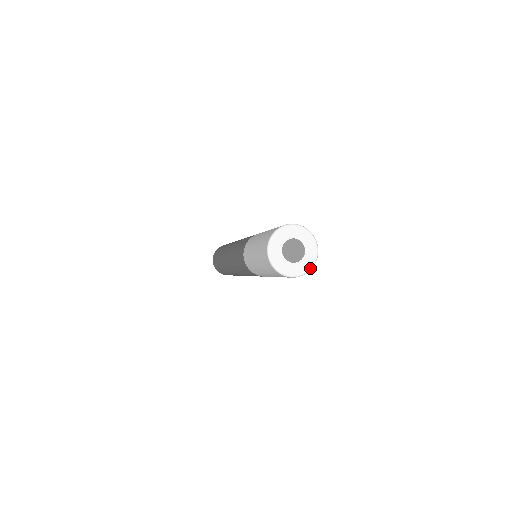
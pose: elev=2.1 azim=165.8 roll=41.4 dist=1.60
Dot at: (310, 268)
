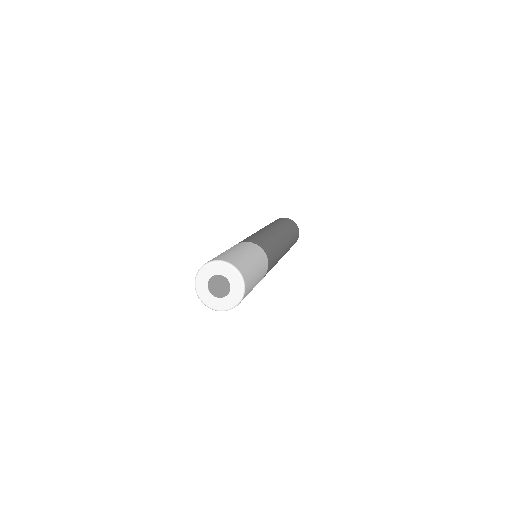
Dot at: (228, 308)
